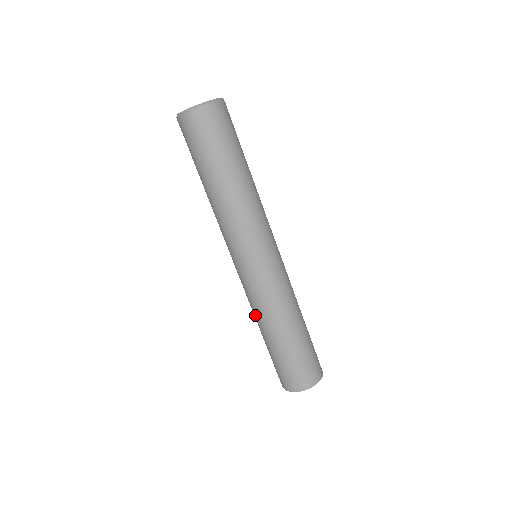
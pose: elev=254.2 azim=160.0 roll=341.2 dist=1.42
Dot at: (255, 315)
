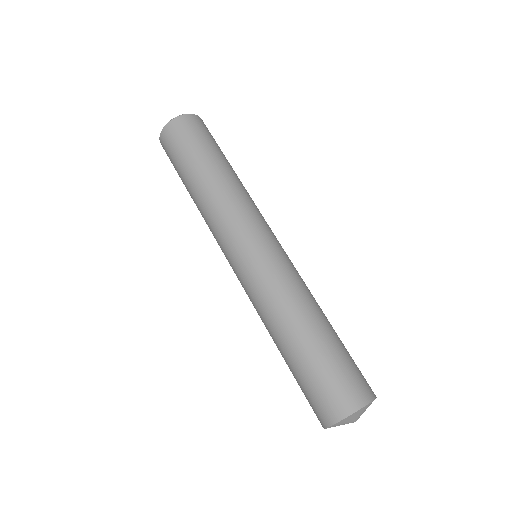
Dot at: (279, 310)
